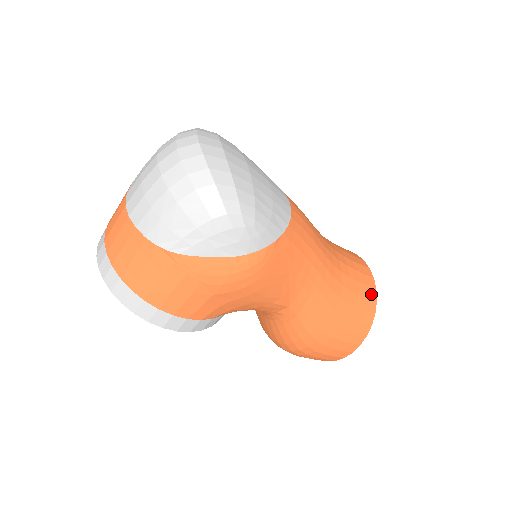
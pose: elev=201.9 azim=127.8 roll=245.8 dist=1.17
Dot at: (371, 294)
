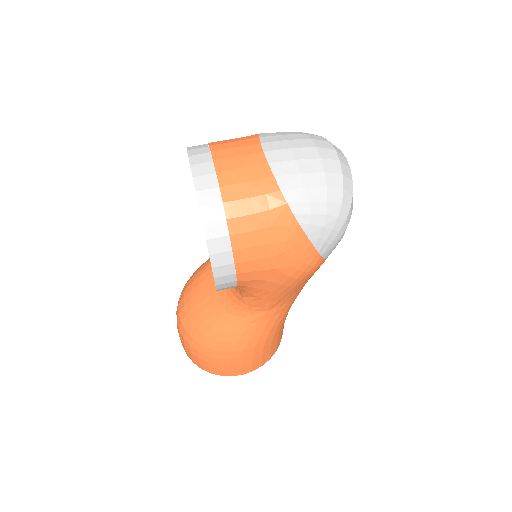
Dot at: occluded
